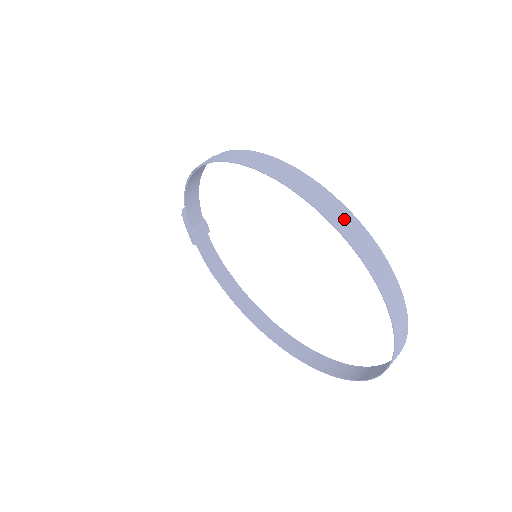
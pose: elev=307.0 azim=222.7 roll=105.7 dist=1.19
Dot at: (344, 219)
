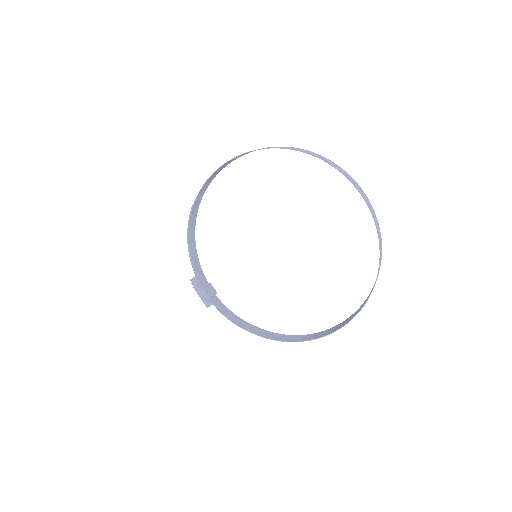
Dot at: (285, 147)
